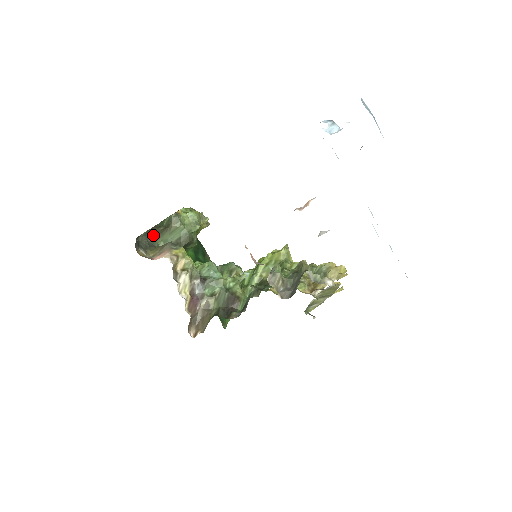
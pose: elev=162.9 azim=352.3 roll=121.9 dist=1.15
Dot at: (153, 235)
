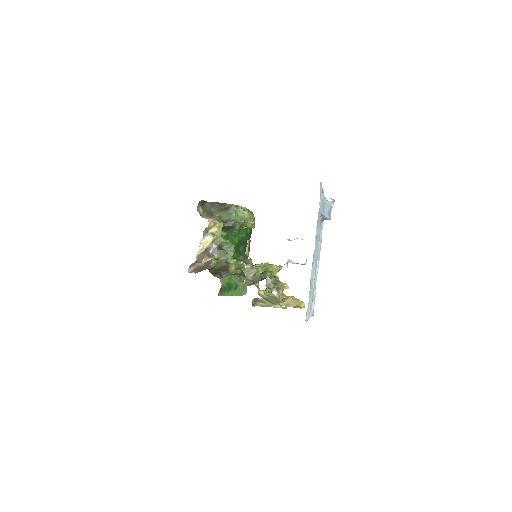
Dot at: (216, 208)
